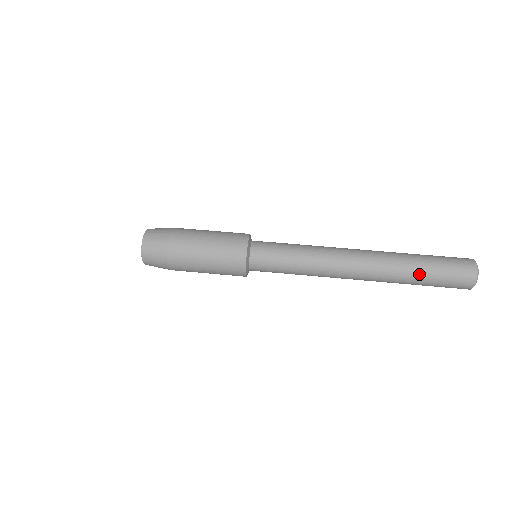
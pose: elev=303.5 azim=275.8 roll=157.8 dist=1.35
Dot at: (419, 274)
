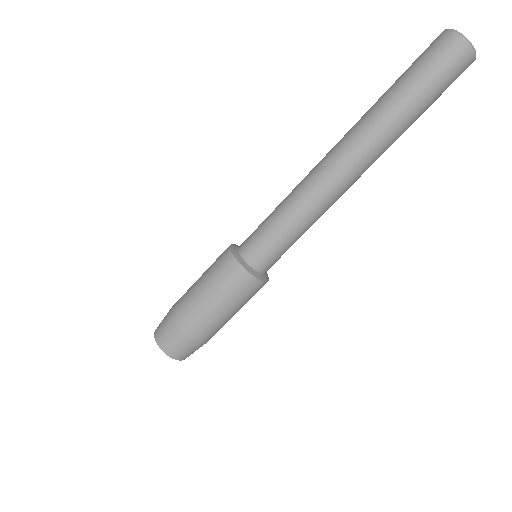
Dot at: (415, 115)
